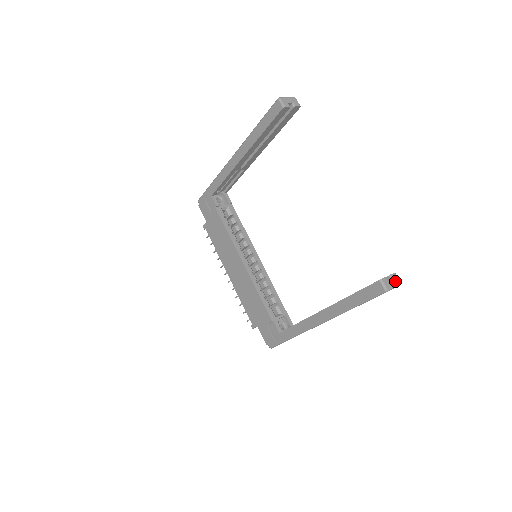
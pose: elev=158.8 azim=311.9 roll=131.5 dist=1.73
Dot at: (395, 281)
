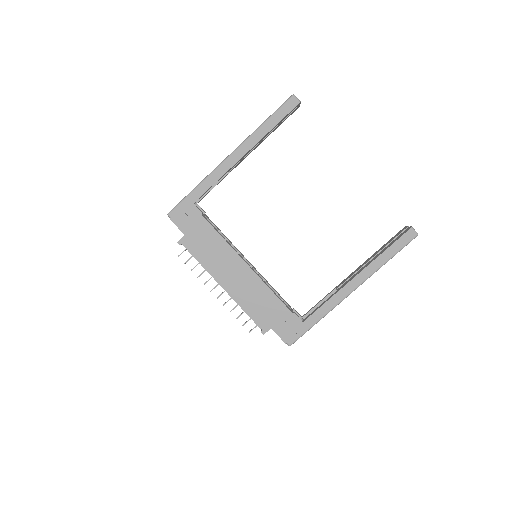
Dot at: occluded
